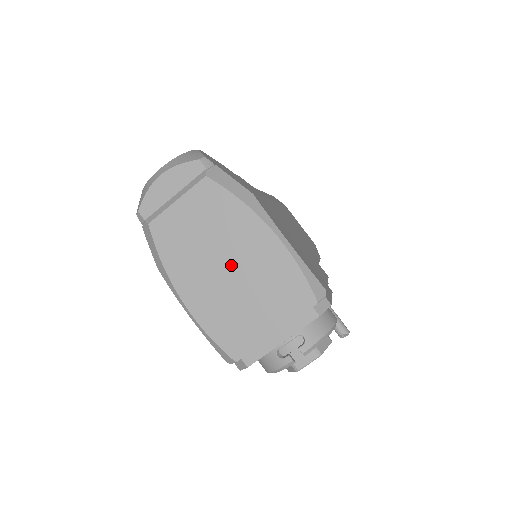
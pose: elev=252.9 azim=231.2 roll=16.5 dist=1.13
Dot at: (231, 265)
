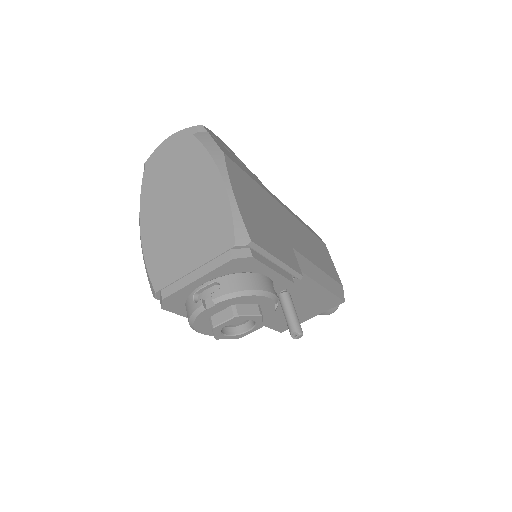
Dot at: (183, 206)
